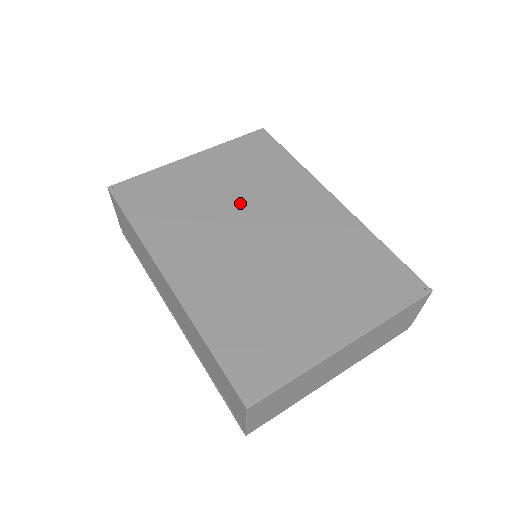
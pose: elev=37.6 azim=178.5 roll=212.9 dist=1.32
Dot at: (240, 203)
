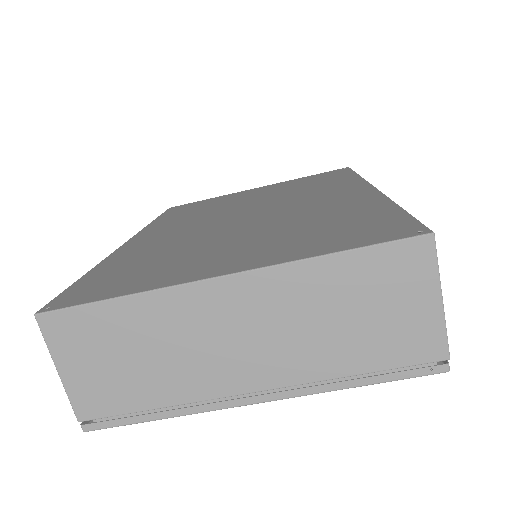
Dot at: (259, 202)
